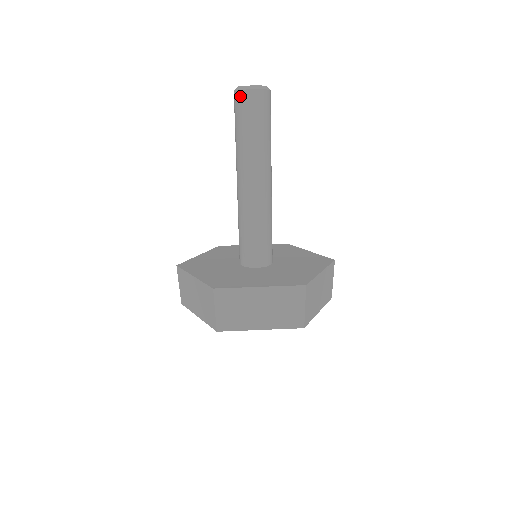
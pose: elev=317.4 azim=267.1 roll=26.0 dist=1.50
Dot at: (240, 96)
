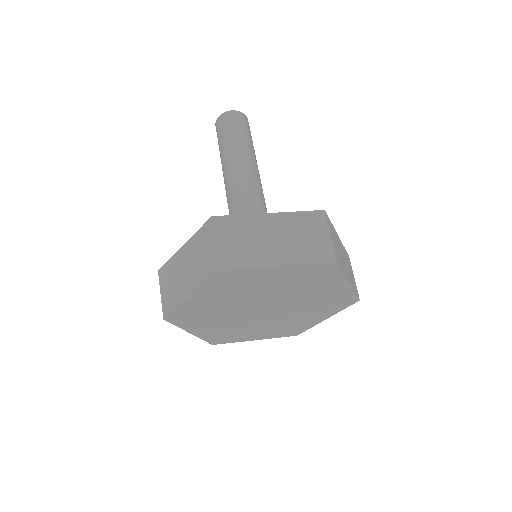
Dot at: (222, 117)
